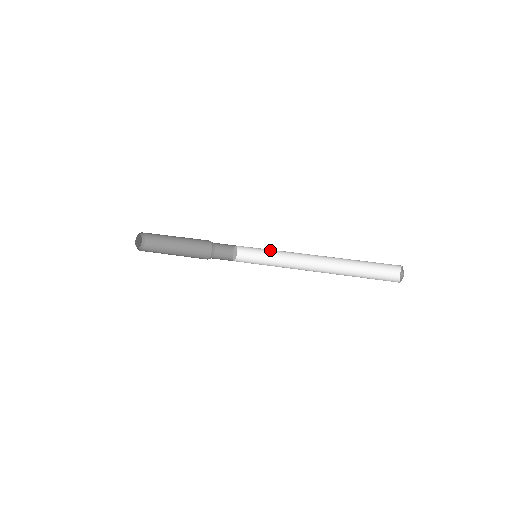
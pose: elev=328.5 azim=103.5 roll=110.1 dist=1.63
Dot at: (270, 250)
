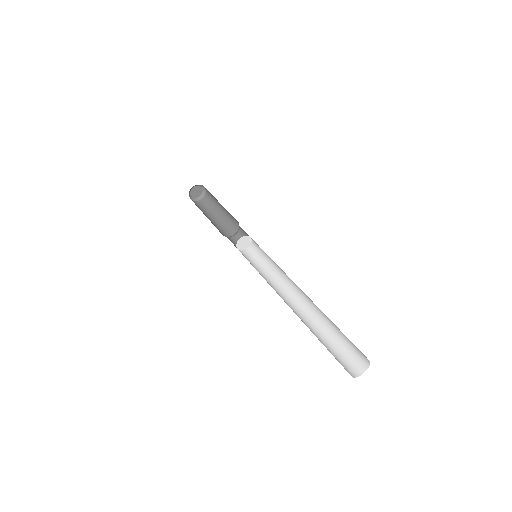
Dot at: occluded
